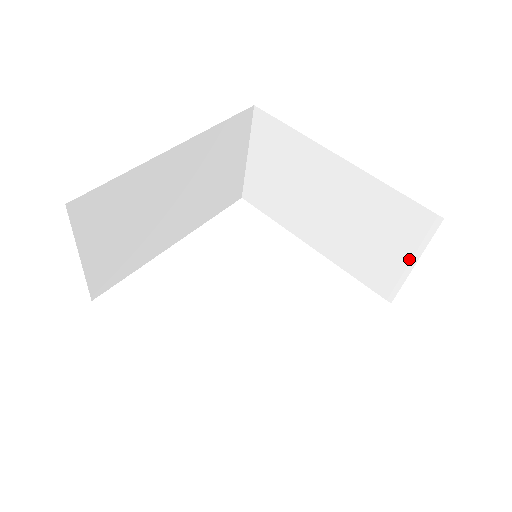
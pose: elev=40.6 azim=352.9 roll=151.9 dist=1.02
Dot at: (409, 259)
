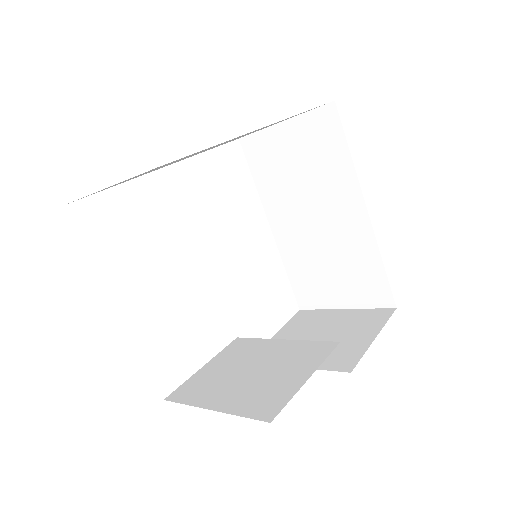
Dot at: (345, 303)
